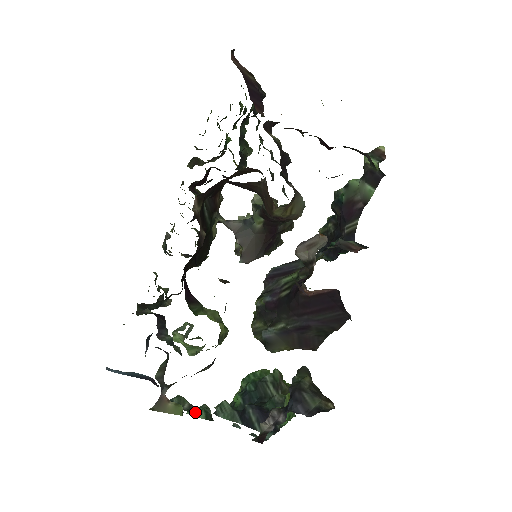
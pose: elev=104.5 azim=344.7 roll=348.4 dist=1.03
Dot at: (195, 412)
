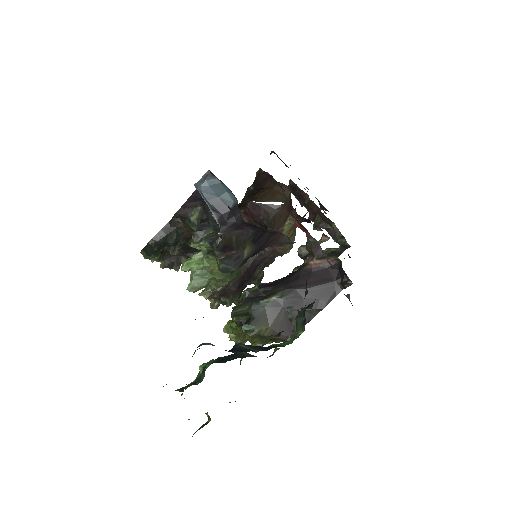
Dot at: occluded
